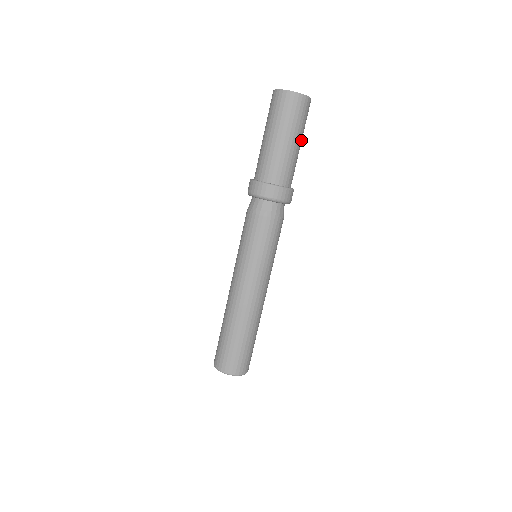
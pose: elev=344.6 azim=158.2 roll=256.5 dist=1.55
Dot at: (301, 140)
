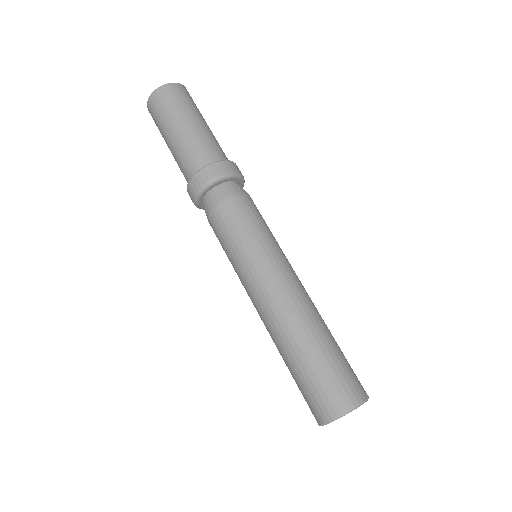
Dot at: (192, 118)
